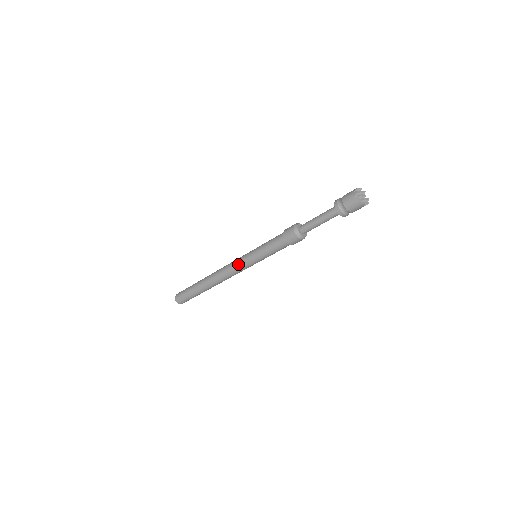
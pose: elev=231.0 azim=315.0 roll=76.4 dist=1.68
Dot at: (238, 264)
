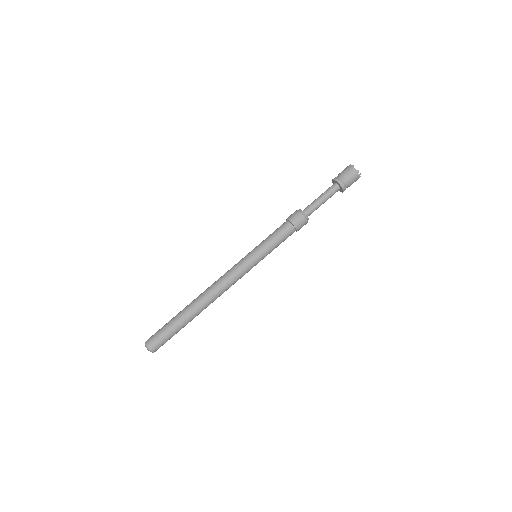
Dot at: (239, 268)
